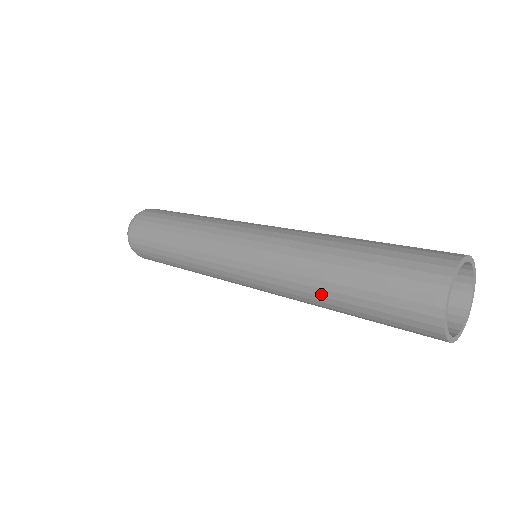
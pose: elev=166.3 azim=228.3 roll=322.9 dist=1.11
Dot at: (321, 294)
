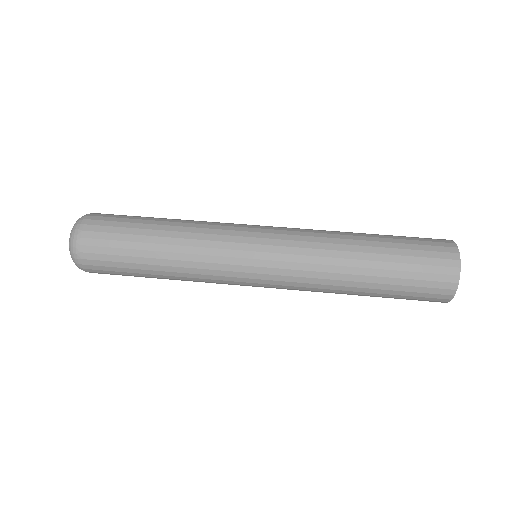
Dot at: occluded
